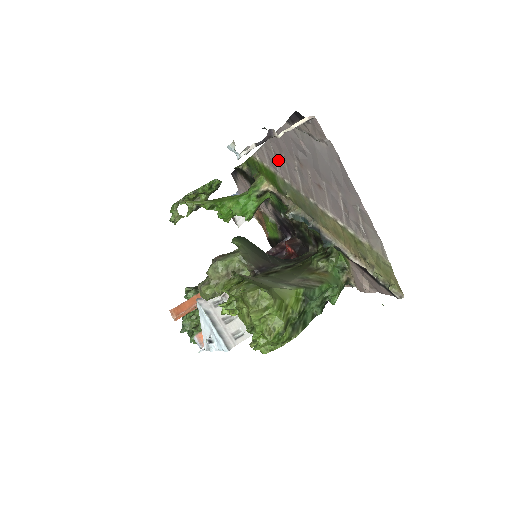
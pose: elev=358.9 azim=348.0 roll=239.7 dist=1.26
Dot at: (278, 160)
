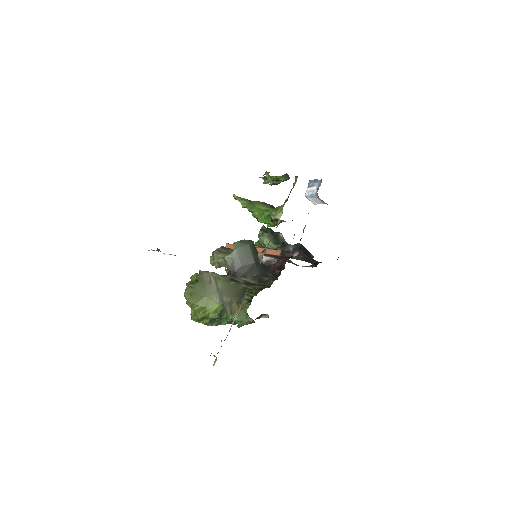
Dot at: occluded
